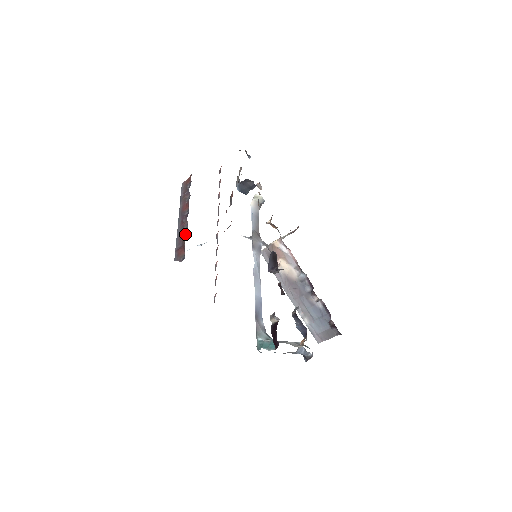
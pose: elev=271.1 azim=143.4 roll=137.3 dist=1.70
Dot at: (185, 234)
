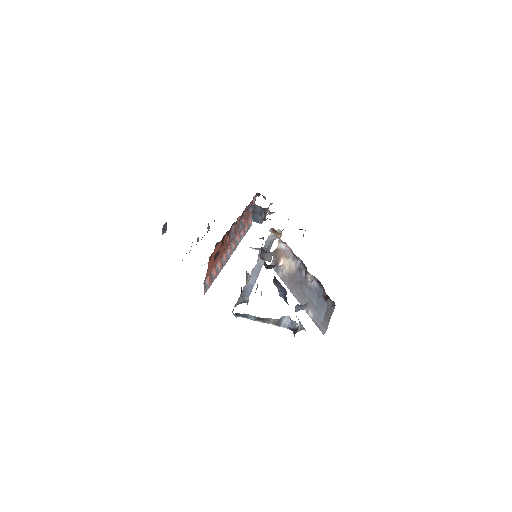
Dot at: occluded
